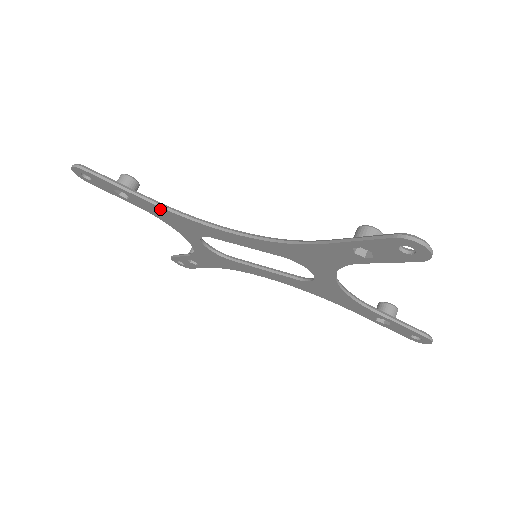
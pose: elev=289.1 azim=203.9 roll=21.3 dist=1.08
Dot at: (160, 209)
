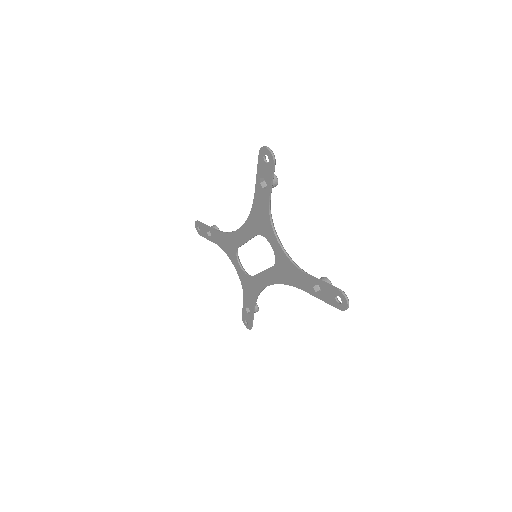
Dot at: (219, 234)
